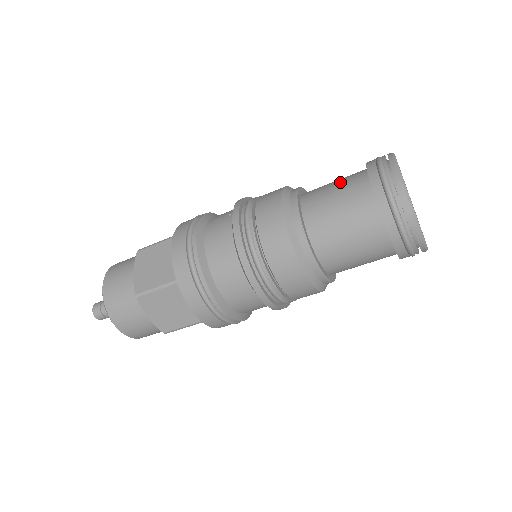
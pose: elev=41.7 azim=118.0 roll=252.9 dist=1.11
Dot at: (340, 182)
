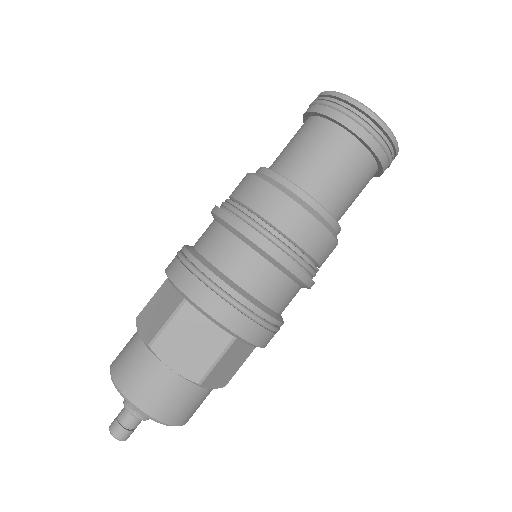
Dot at: (290, 140)
